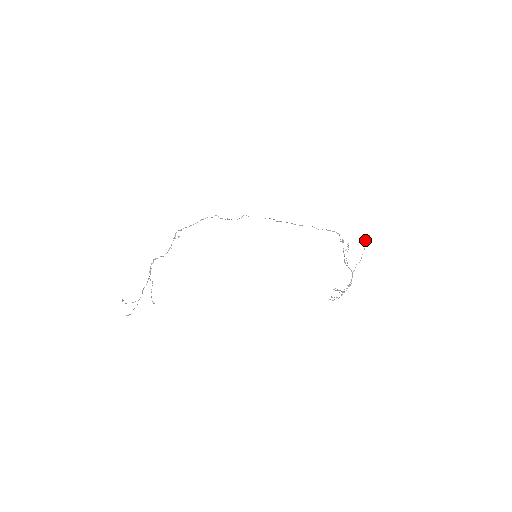
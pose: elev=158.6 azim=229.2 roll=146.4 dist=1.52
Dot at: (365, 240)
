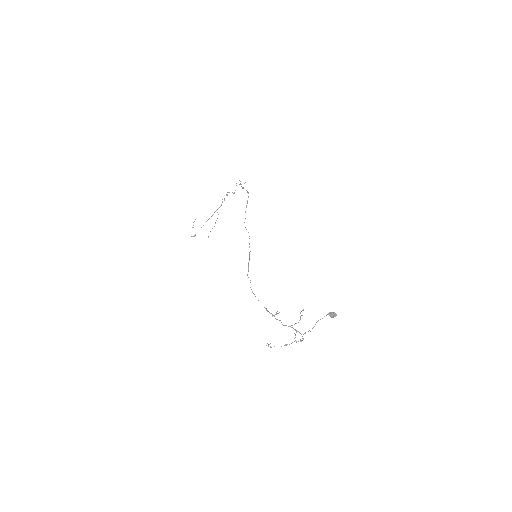
Dot at: occluded
